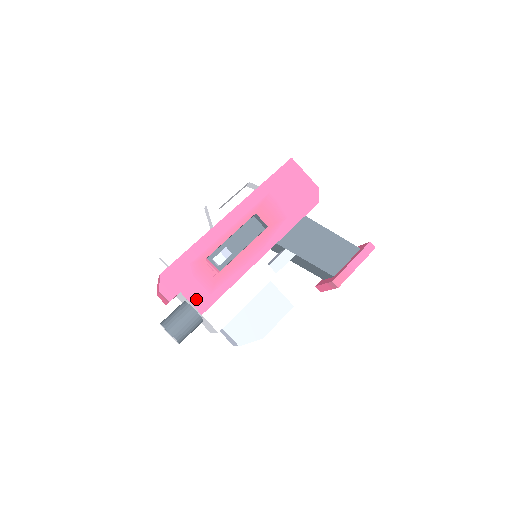
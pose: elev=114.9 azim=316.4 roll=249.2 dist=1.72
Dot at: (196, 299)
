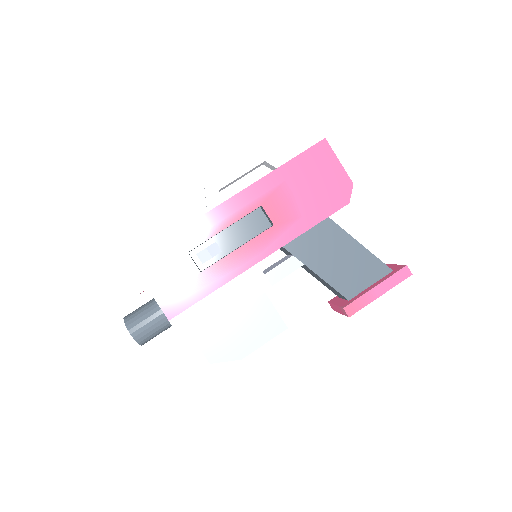
Dot at: (165, 300)
